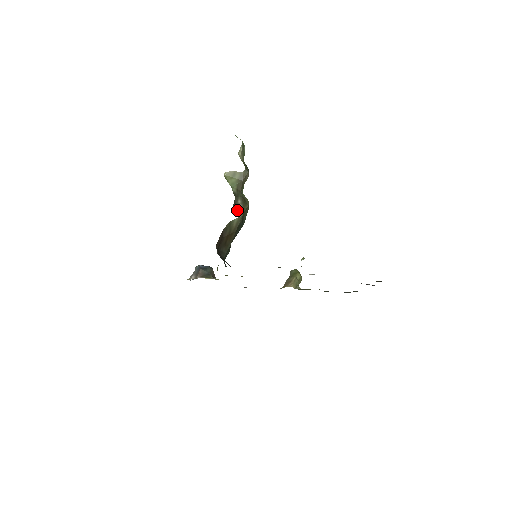
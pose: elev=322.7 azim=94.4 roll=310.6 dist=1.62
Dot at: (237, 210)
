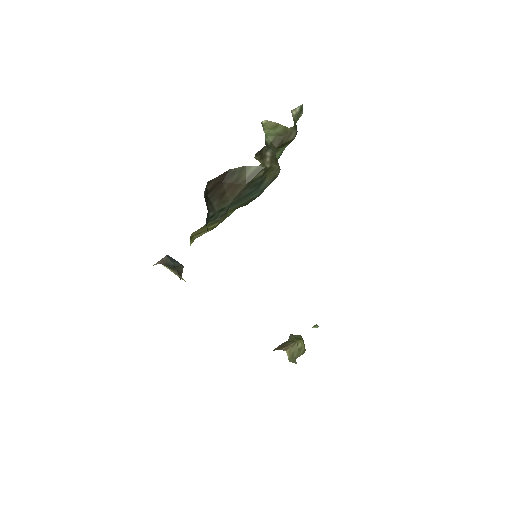
Dot at: (260, 160)
